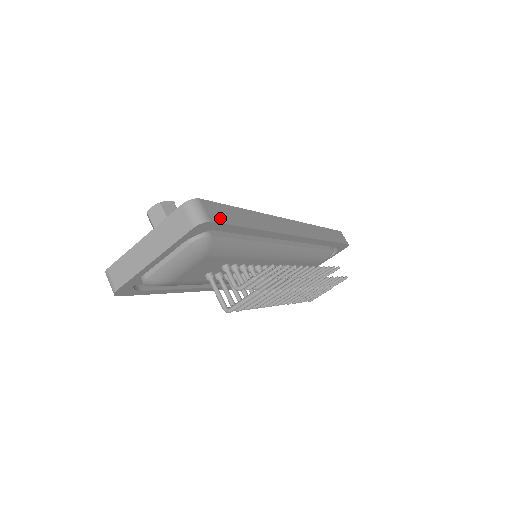
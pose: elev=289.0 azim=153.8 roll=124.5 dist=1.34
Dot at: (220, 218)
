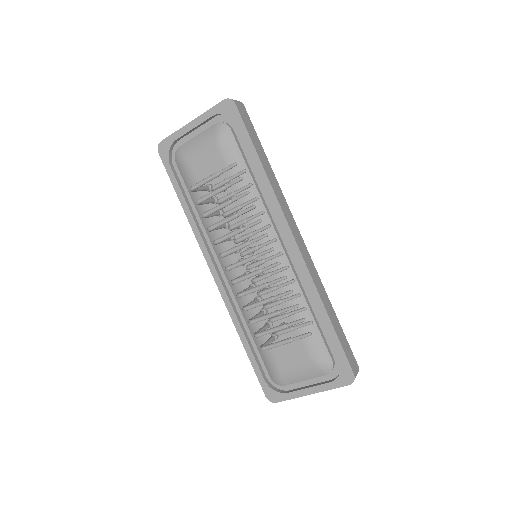
Dot at: (243, 117)
